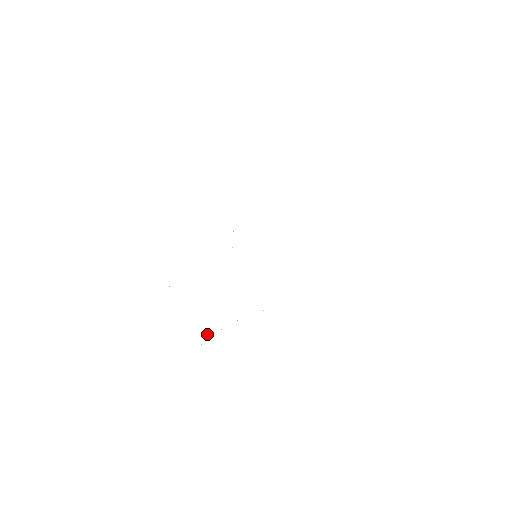
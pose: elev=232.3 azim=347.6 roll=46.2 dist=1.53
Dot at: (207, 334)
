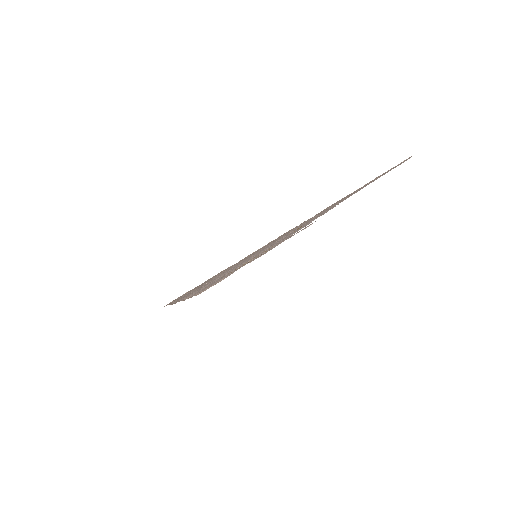
Dot at: occluded
